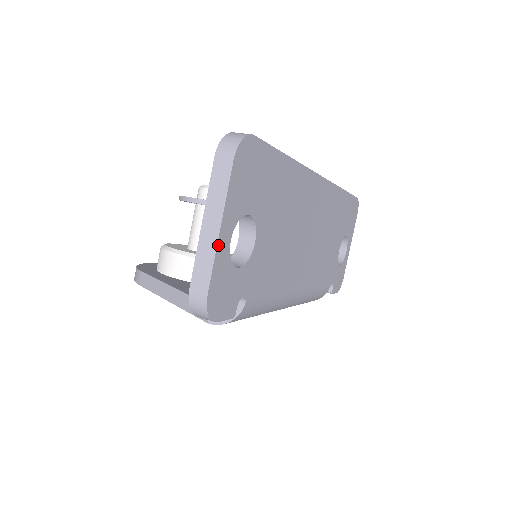
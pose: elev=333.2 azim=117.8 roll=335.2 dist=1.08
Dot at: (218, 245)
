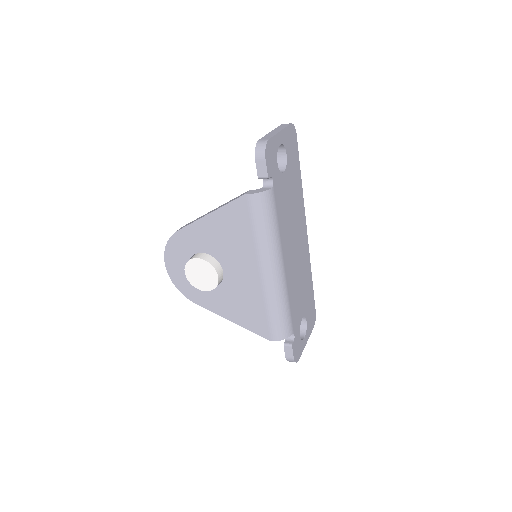
Dot at: (278, 134)
